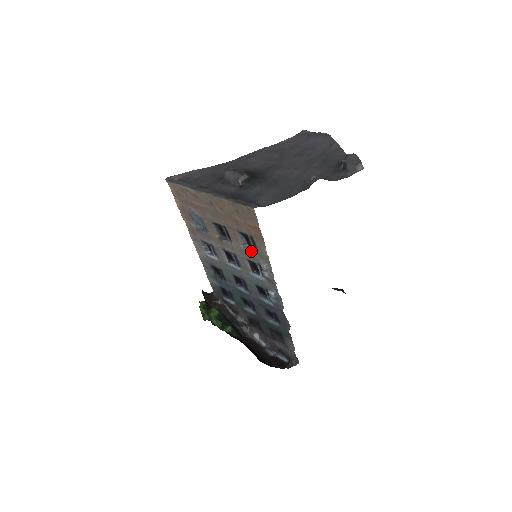
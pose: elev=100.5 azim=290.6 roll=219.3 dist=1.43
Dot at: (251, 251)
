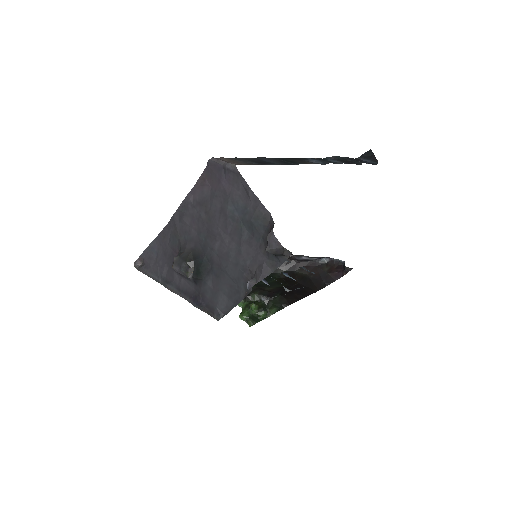
Dot at: occluded
